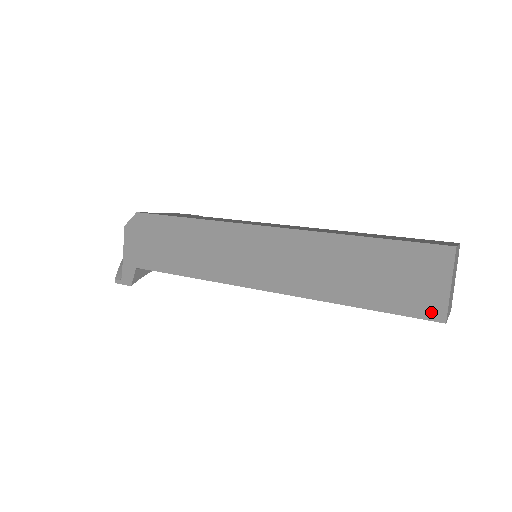
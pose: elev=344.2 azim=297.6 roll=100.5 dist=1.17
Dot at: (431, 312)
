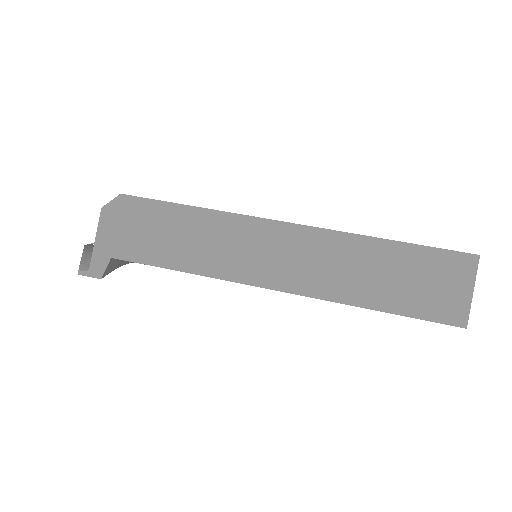
Dot at: (453, 317)
